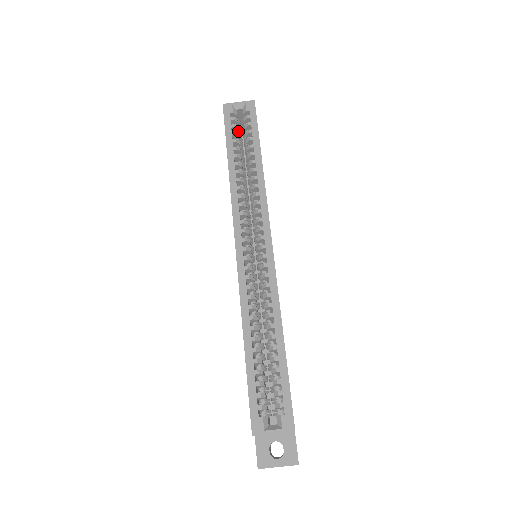
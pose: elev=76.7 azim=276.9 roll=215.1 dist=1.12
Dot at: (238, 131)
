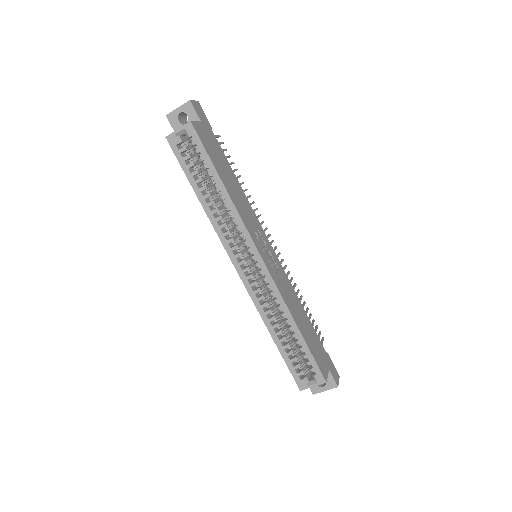
Dot at: (191, 157)
